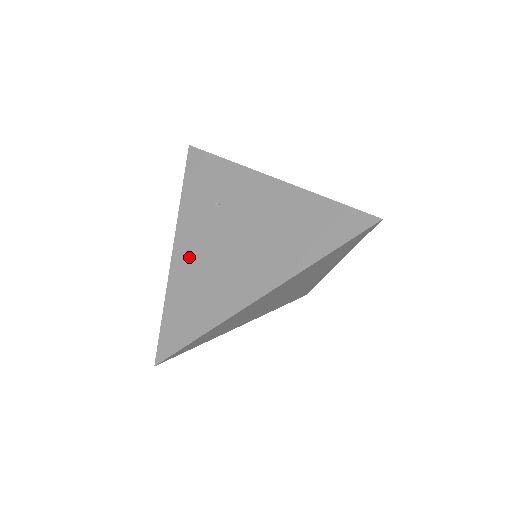
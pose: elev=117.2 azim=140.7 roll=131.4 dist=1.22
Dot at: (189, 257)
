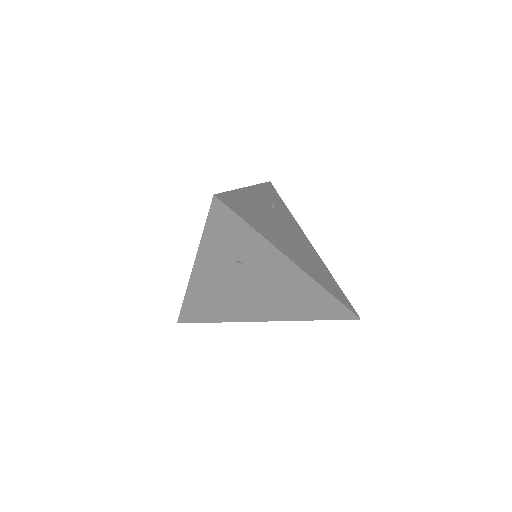
Dot at: (208, 283)
